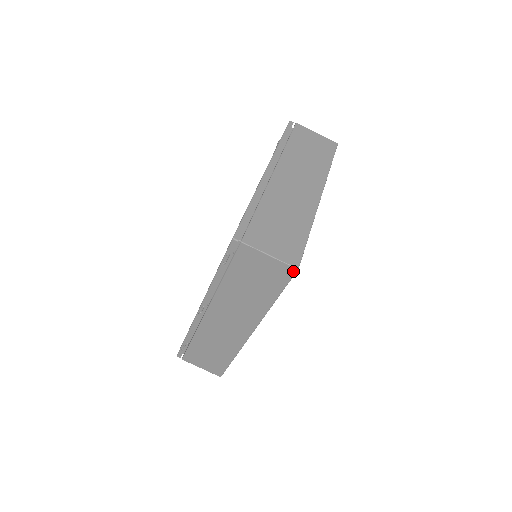
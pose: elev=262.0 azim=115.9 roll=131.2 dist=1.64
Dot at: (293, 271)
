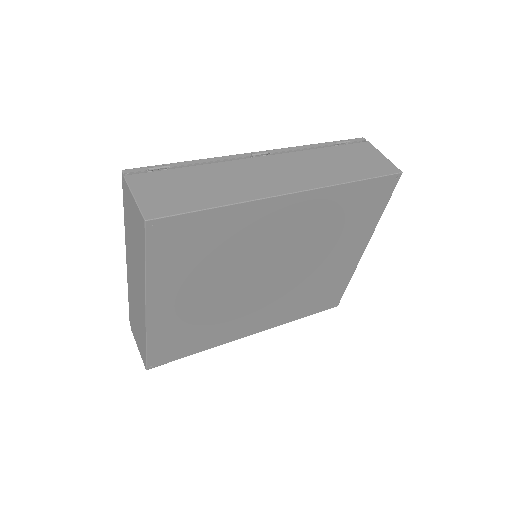
Dot at: (397, 171)
